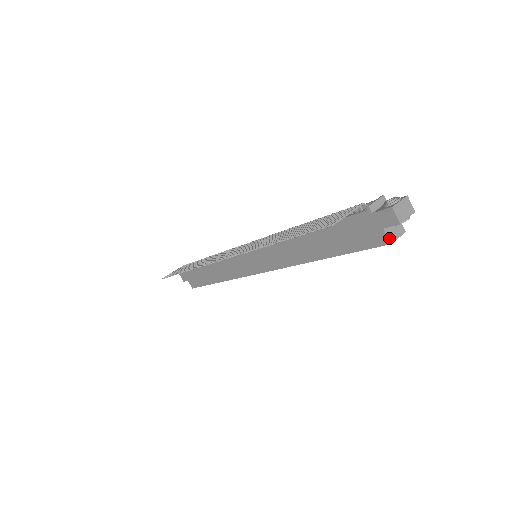
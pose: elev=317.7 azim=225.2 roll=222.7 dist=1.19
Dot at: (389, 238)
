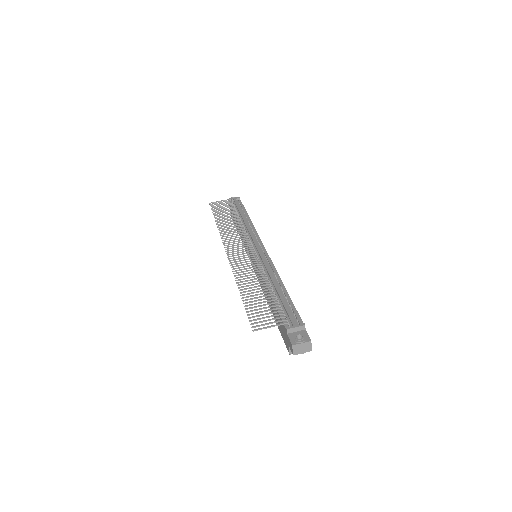
Dot at: (290, 351)
